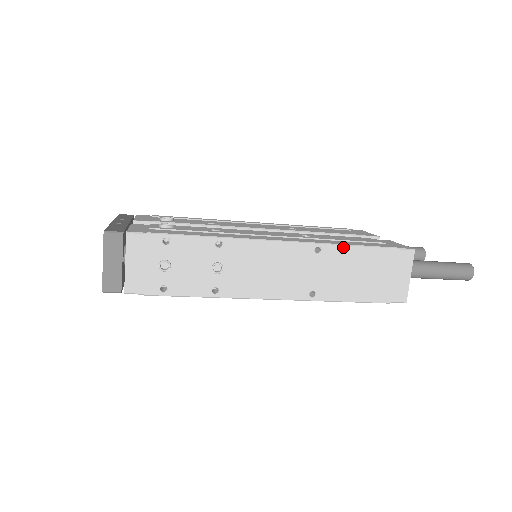
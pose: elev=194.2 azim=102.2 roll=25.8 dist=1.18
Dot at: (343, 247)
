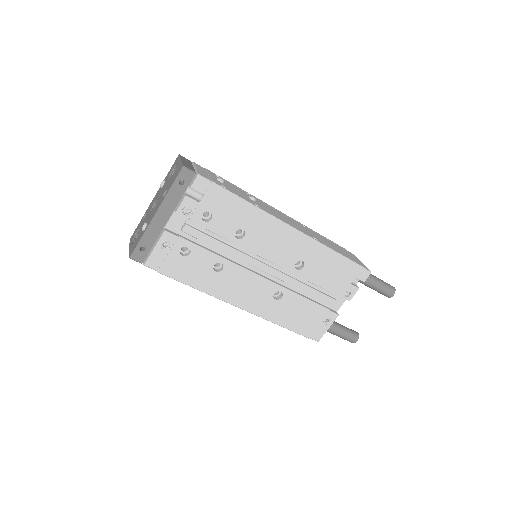
Dot at: occluded
